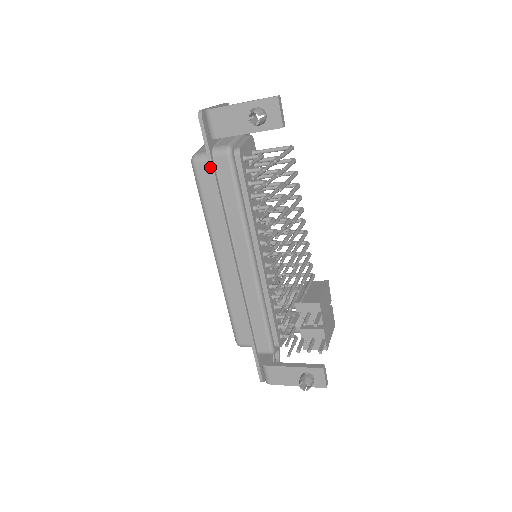
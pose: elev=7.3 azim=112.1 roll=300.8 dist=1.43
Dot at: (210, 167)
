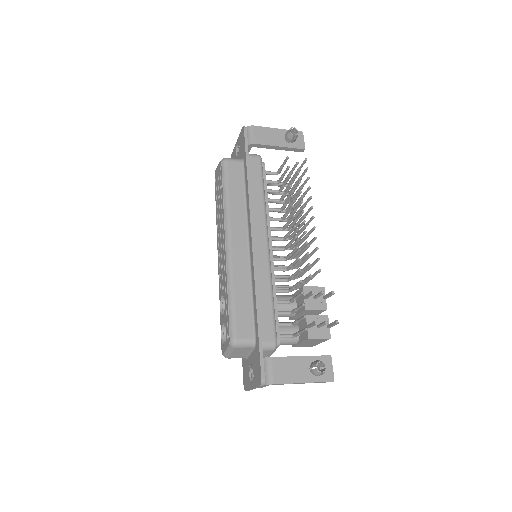
Dot at: (246, 160)
